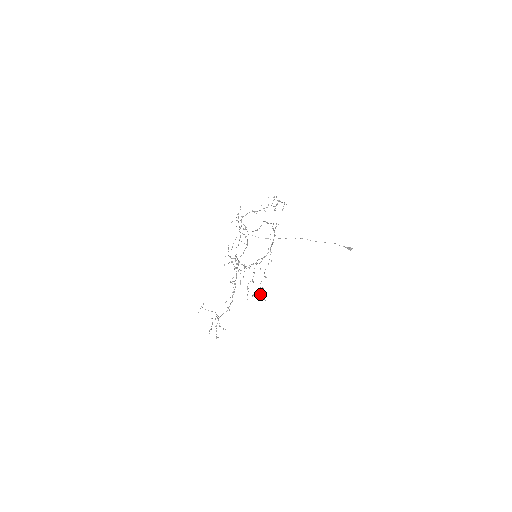
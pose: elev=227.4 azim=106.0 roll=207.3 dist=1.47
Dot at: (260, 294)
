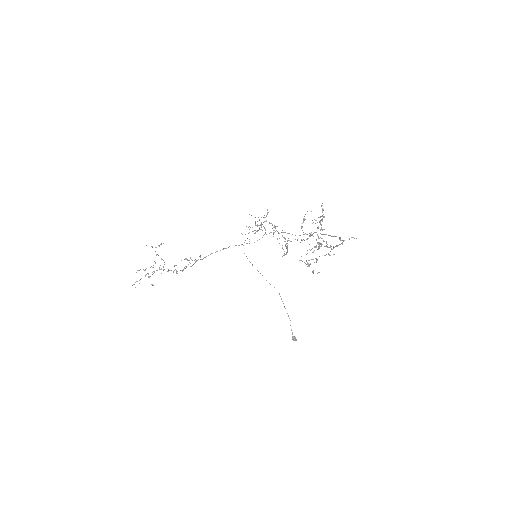
Dot at: occluded
